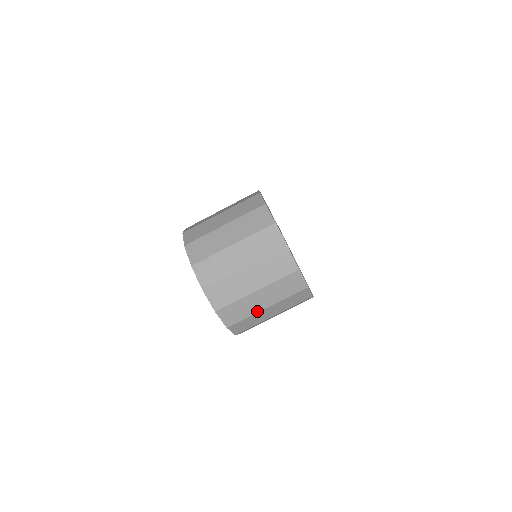
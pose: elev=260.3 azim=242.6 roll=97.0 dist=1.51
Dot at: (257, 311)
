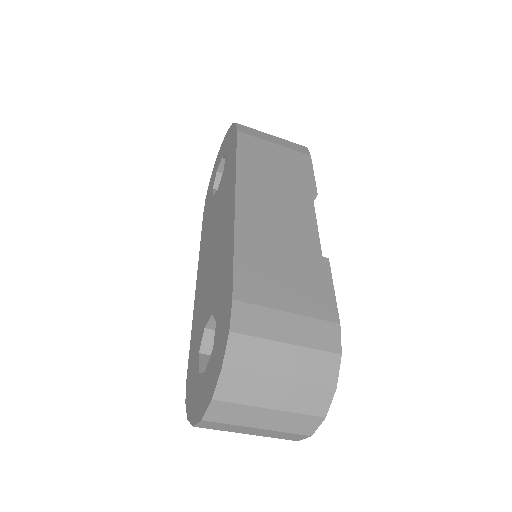
Dot at: occluded
